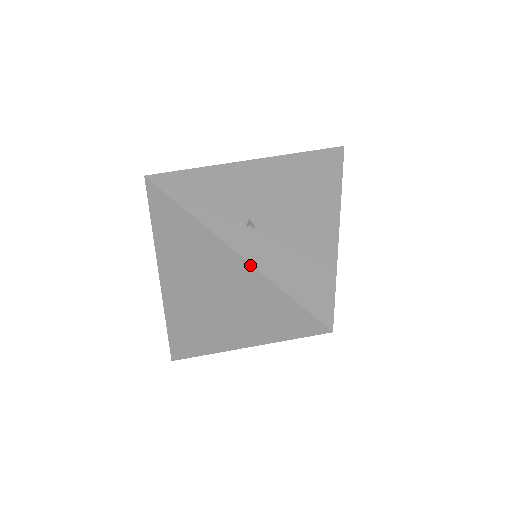
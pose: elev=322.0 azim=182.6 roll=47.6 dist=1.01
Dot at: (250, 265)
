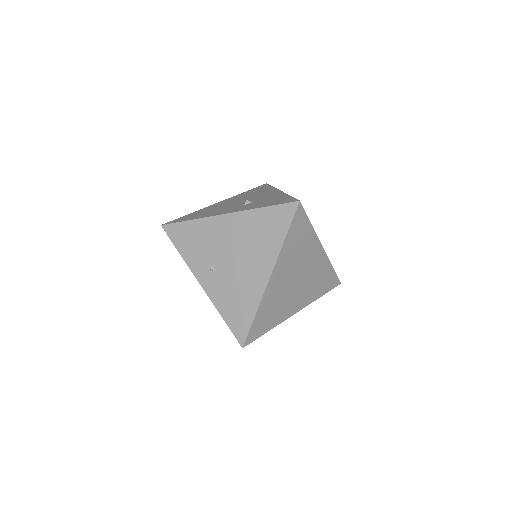
Dot at: (207, 295)
